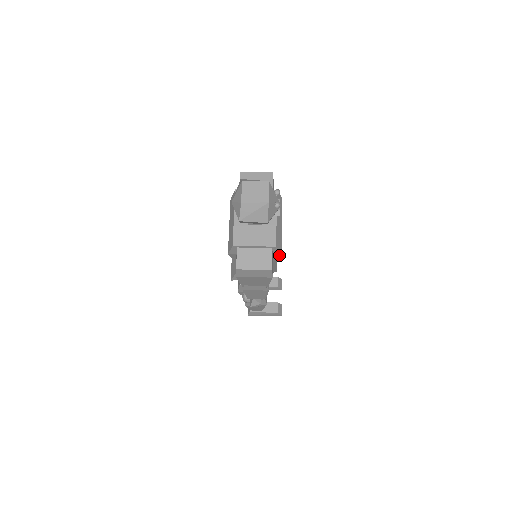
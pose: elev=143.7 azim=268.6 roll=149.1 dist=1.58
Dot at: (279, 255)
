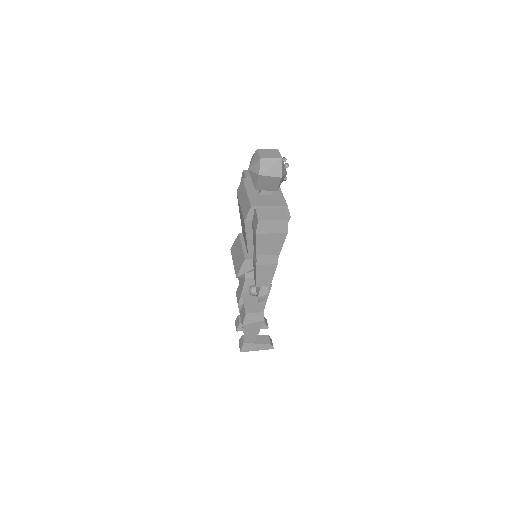
Dot at: occluded
